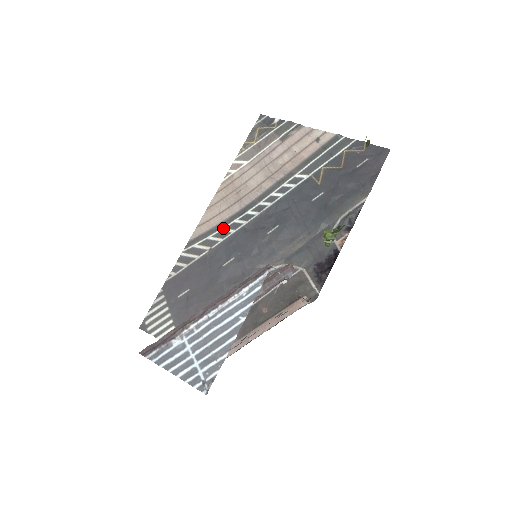
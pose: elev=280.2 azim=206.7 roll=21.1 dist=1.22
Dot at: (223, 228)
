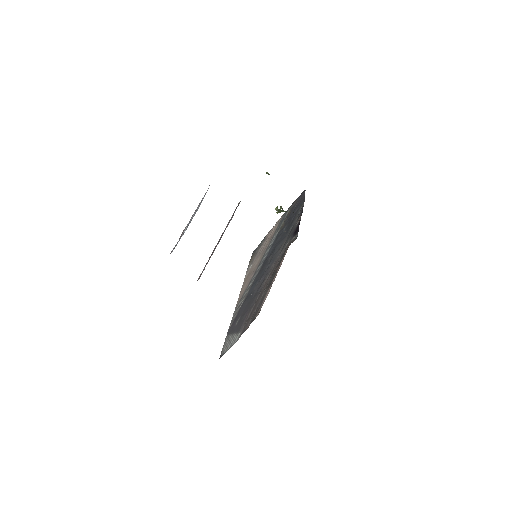
Dot at: (249, 286)
